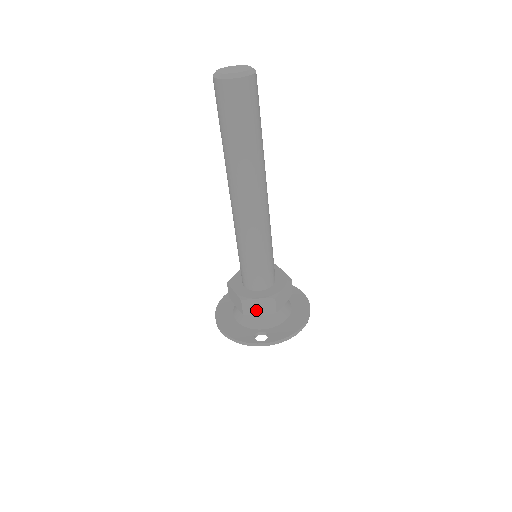
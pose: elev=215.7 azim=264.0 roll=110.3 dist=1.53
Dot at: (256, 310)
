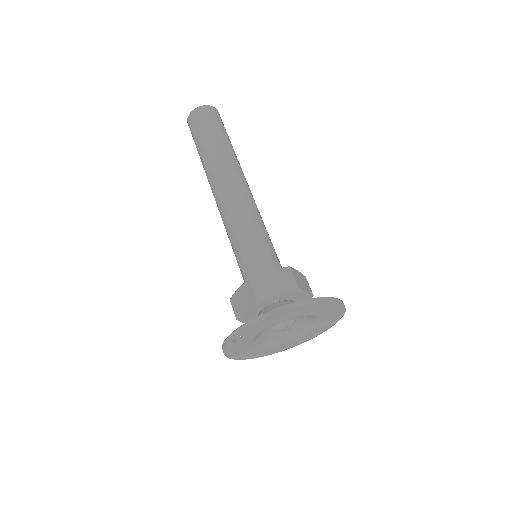
Dot at: (242, 306)
